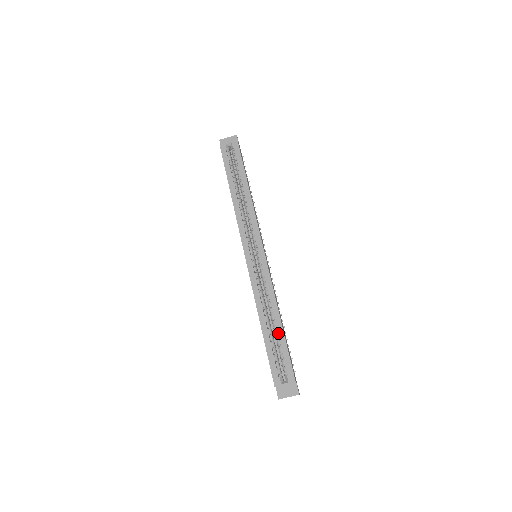
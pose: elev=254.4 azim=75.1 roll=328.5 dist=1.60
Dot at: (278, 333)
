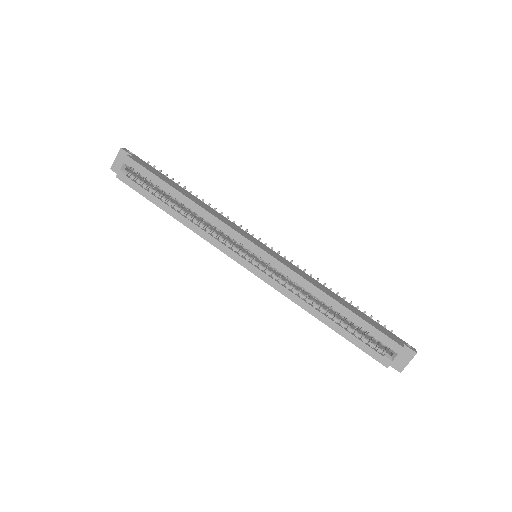
Dot at: (346, 316)
